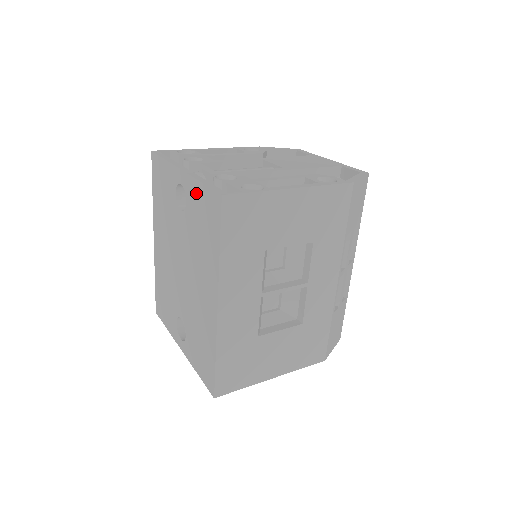
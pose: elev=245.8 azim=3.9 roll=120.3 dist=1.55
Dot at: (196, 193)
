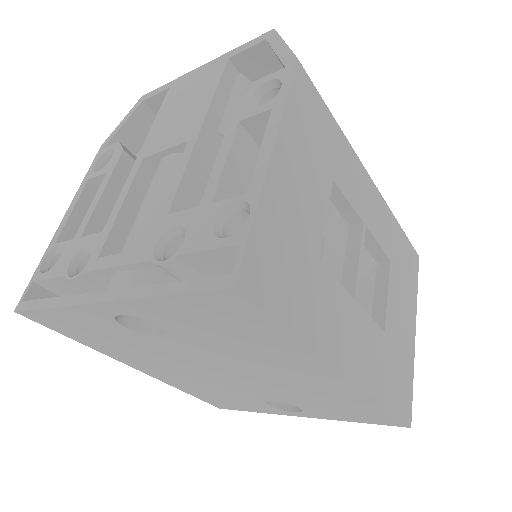
Dot at: (167, 310)
